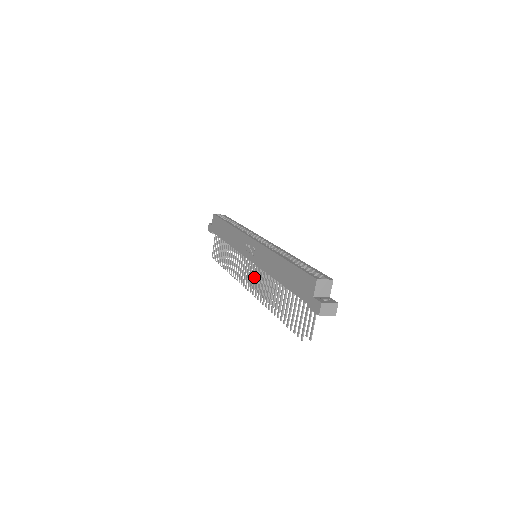
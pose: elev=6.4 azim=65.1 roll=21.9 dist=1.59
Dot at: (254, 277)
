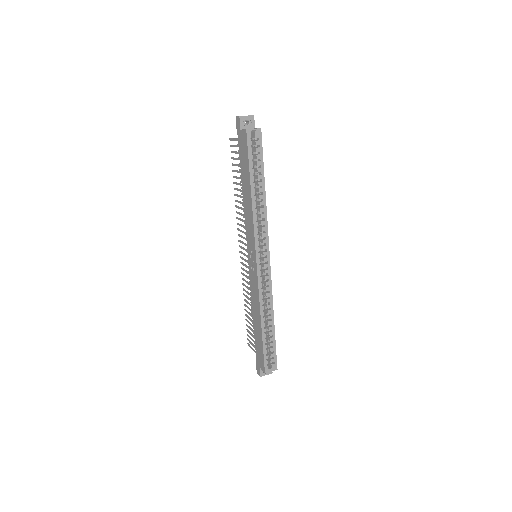
Dot at: occluded
